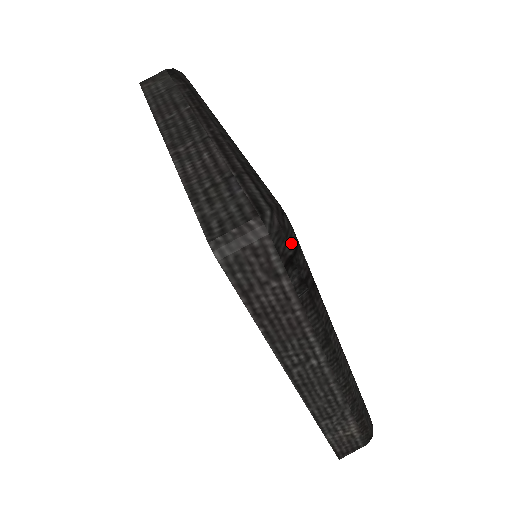
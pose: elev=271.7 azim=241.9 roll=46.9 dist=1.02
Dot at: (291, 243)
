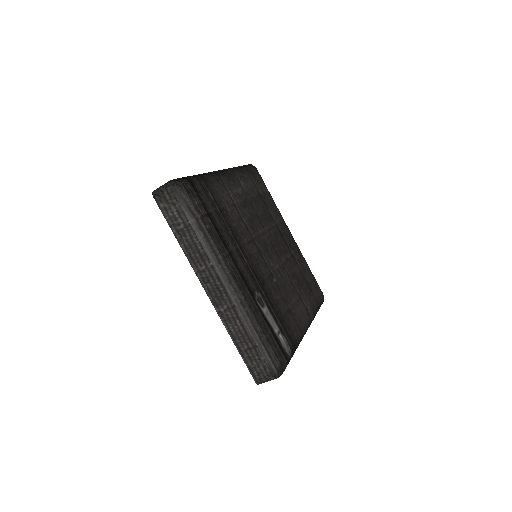
Dot at: occluded
